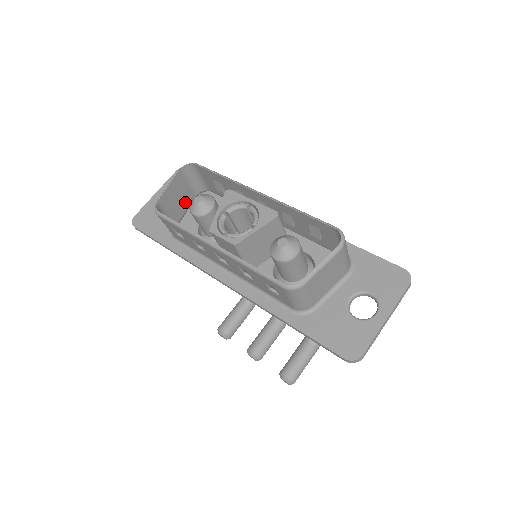
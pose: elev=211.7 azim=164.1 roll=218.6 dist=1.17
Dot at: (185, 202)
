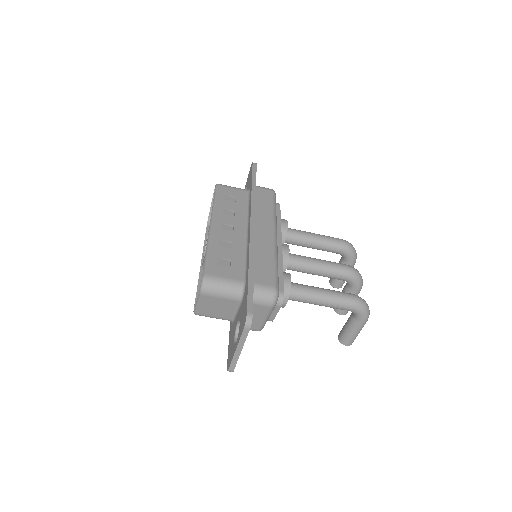
Dot at: occluded
